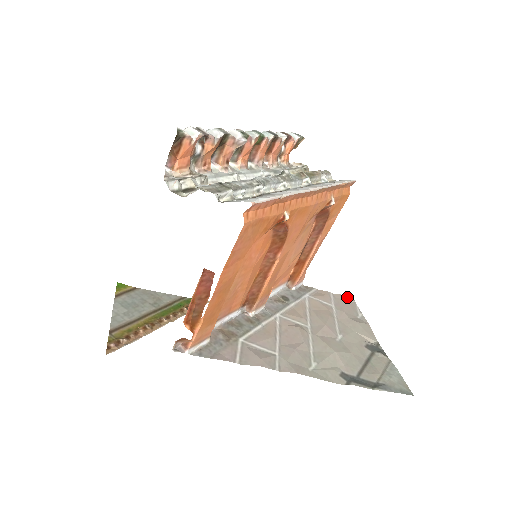
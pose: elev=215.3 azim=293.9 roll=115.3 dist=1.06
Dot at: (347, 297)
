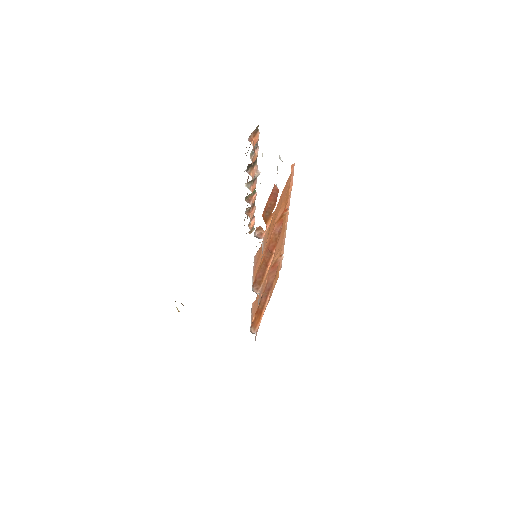
Dot at: occluded
